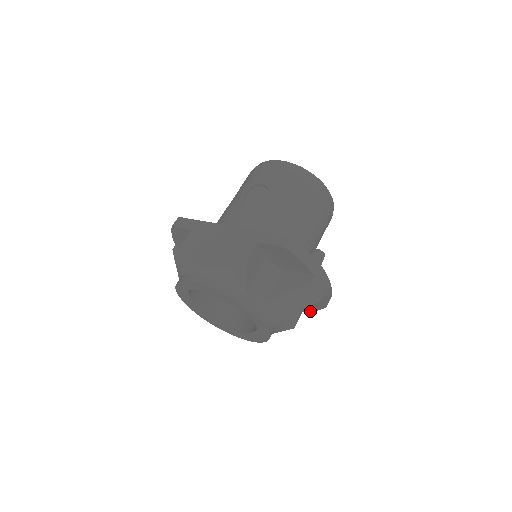
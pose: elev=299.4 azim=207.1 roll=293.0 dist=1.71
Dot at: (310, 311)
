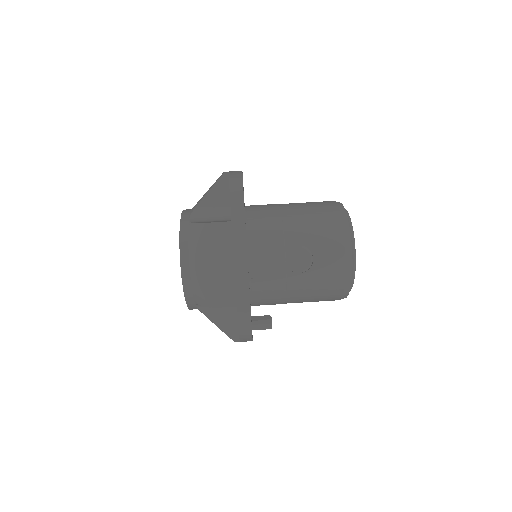
Dot at: occluded
